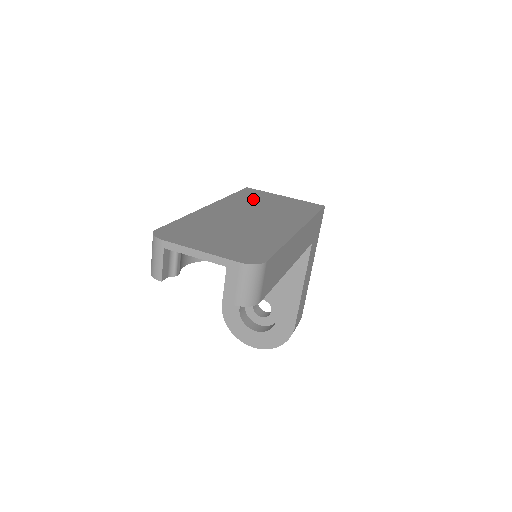
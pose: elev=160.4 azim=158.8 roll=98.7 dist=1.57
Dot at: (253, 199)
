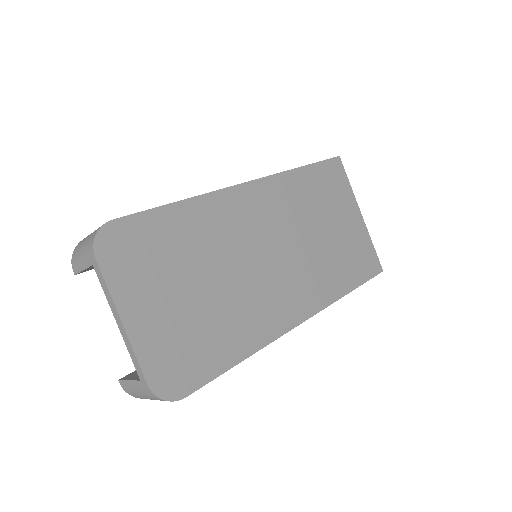
Dot at: (317, 199)
